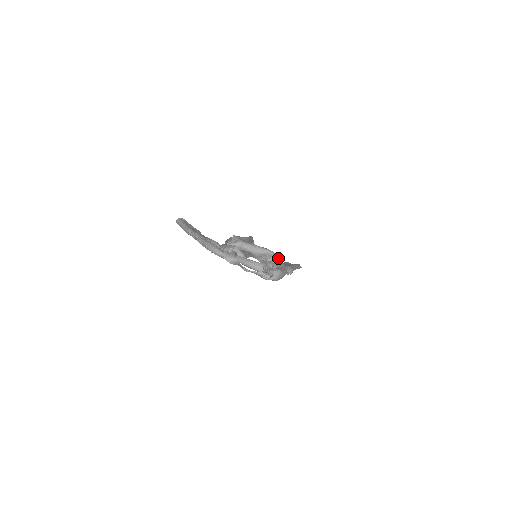
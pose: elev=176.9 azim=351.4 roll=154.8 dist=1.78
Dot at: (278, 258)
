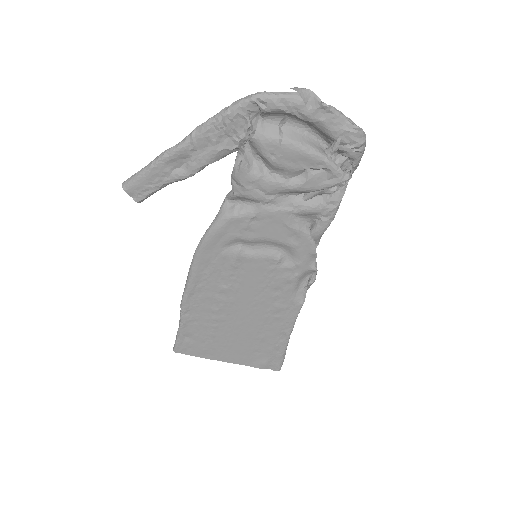
Dot at: occluded
